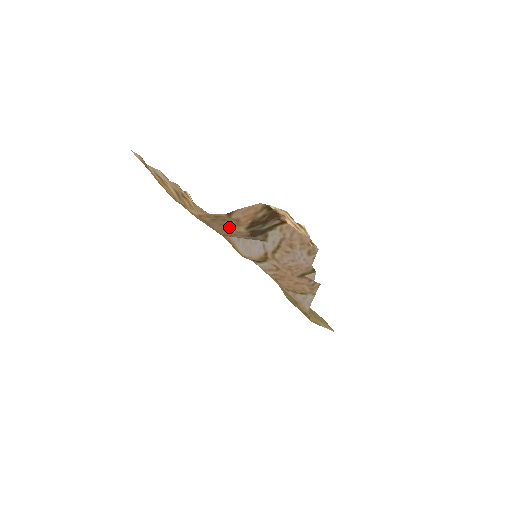
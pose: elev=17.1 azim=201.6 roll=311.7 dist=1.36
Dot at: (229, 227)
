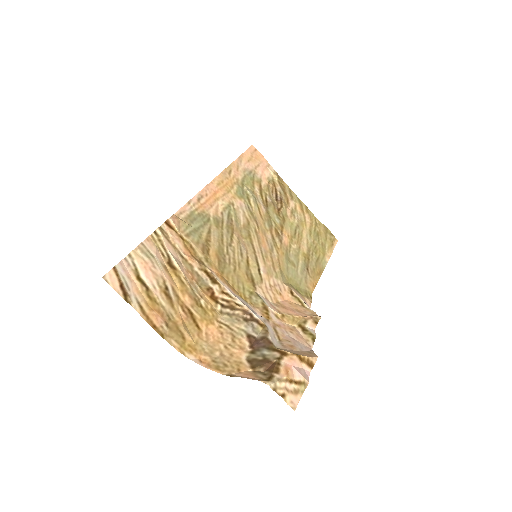
Dot at: (230, 354)
